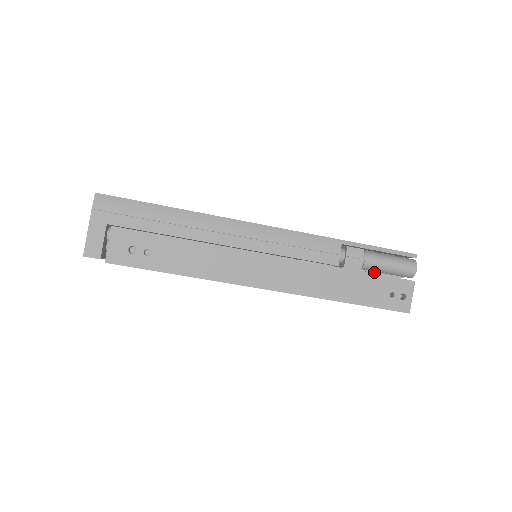
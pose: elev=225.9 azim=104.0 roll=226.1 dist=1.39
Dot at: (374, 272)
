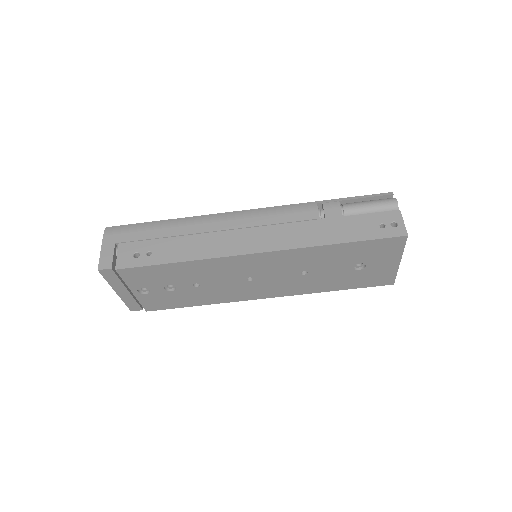
Dot at: occluded
